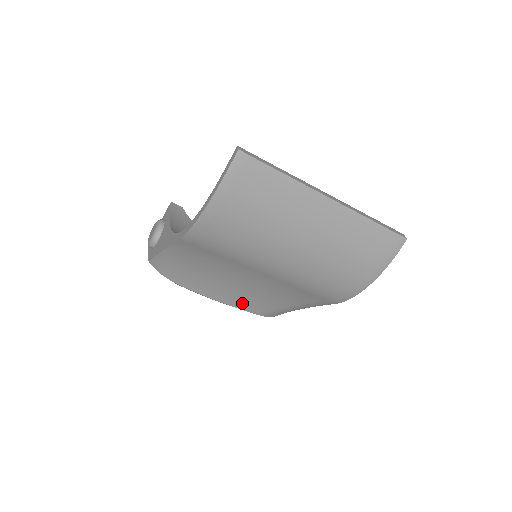
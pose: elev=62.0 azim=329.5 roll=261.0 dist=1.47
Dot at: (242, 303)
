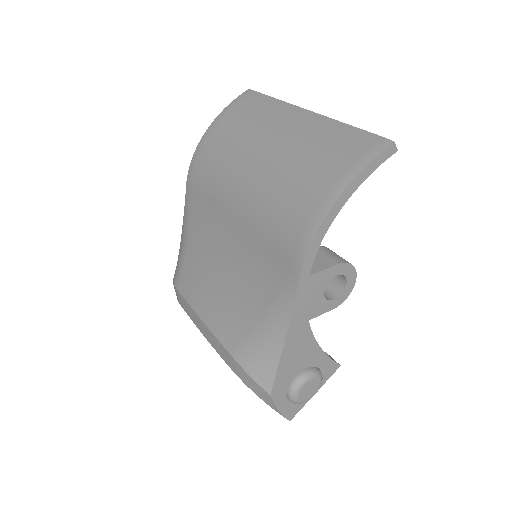
Dot at: (217, 318)
